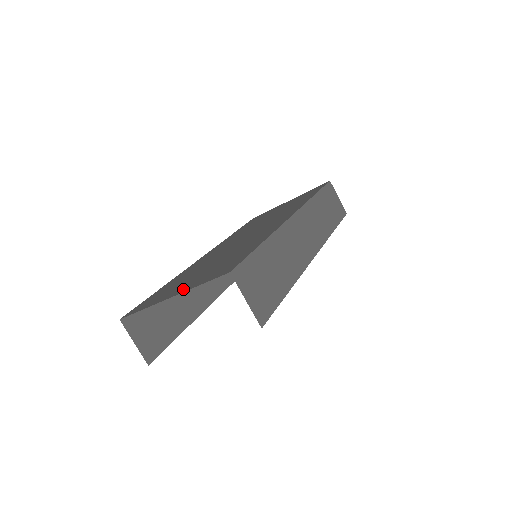
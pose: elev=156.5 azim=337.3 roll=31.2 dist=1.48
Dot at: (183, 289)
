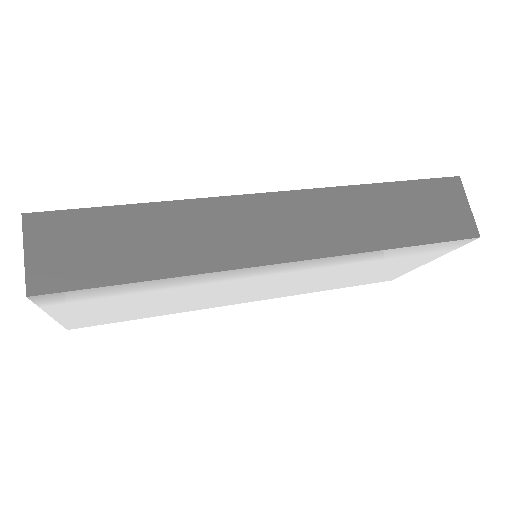
Dot at: occluded
